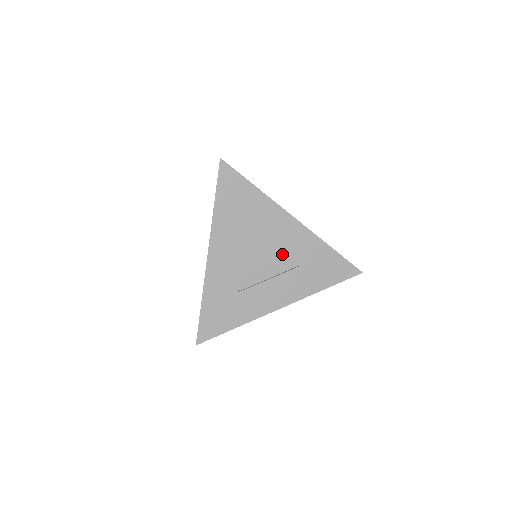
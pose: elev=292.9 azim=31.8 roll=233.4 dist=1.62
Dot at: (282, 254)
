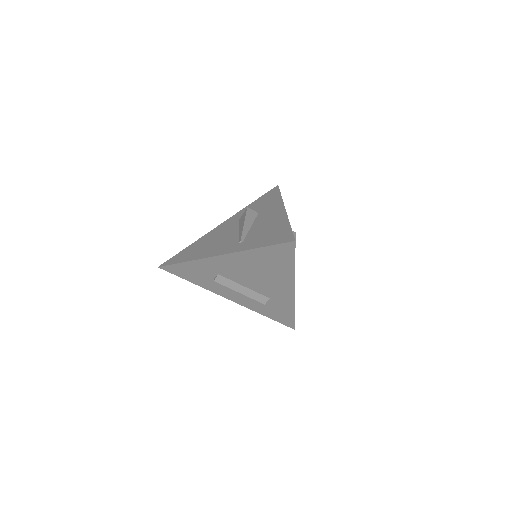
Dot at: (263, 292)
